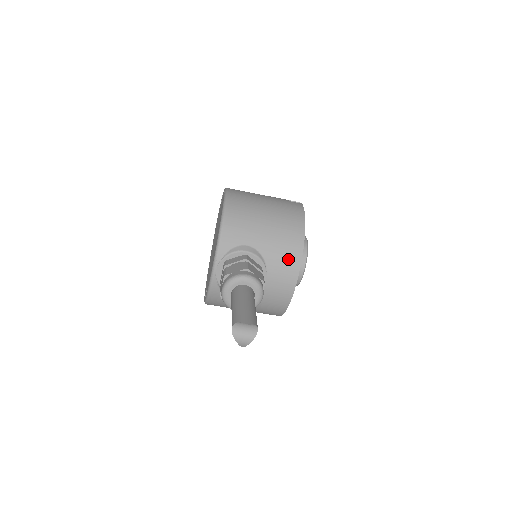
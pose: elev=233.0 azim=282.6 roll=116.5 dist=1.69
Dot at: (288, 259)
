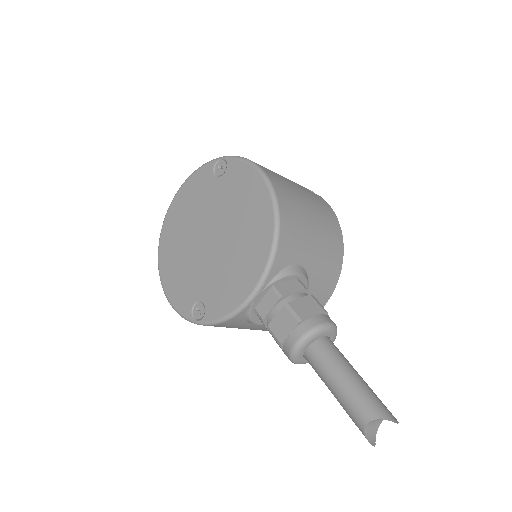
Dot at: (328, 281)
